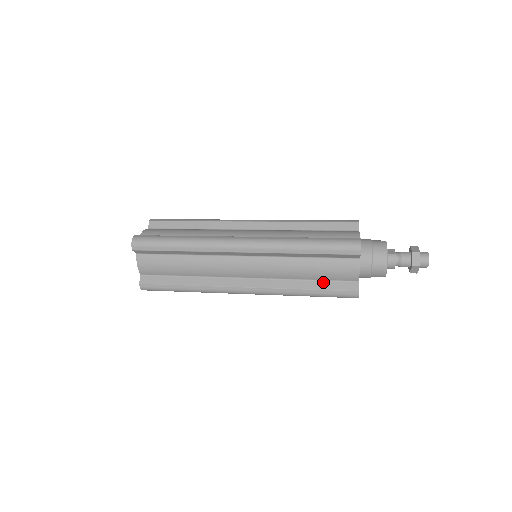
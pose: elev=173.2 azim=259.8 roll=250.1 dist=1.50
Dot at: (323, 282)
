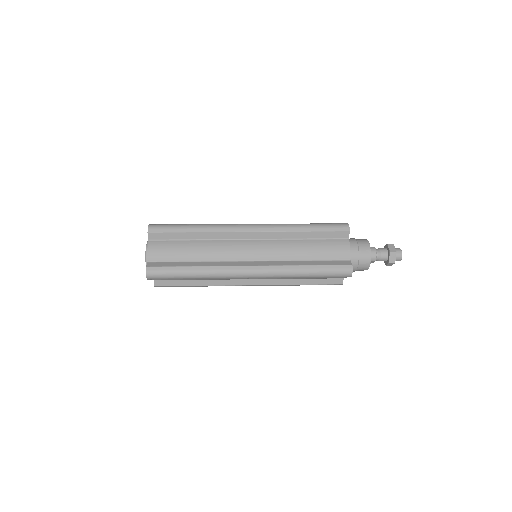
Dot at: (320, 261)
